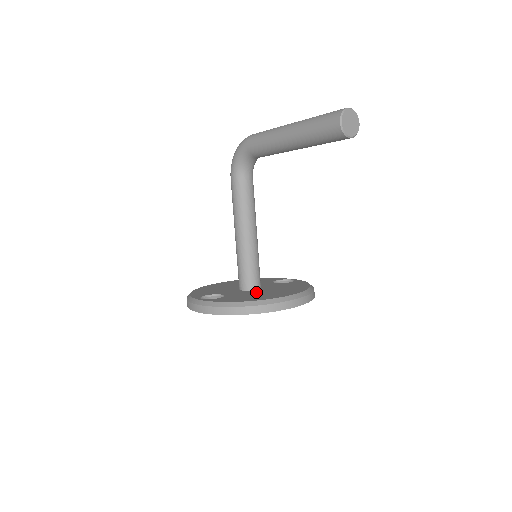
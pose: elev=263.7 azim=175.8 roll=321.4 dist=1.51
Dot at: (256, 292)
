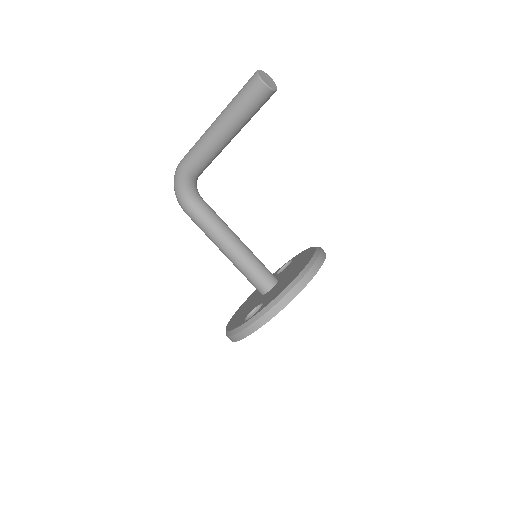
Dot at: (281, 281)
